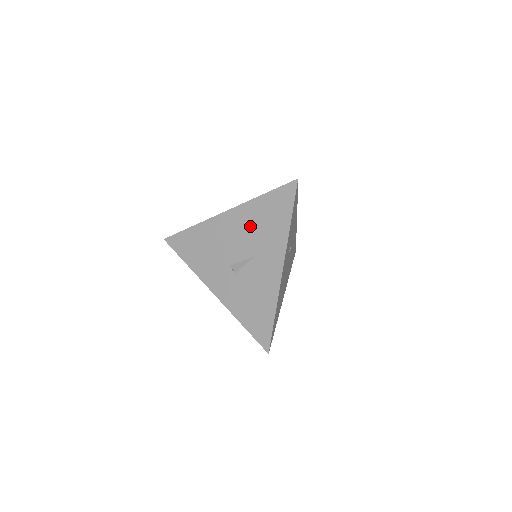
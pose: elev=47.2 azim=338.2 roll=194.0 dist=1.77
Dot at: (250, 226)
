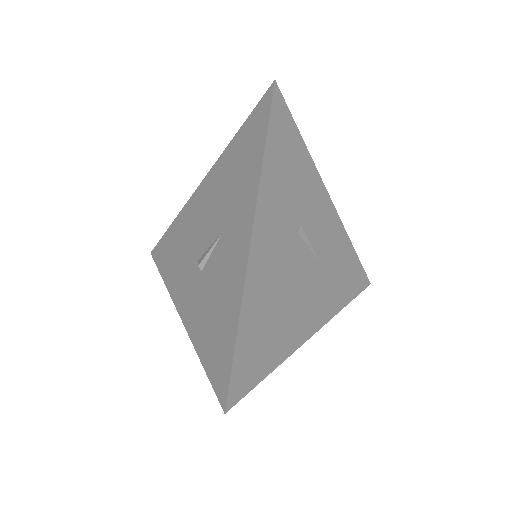
Dot at: (221, 188)
